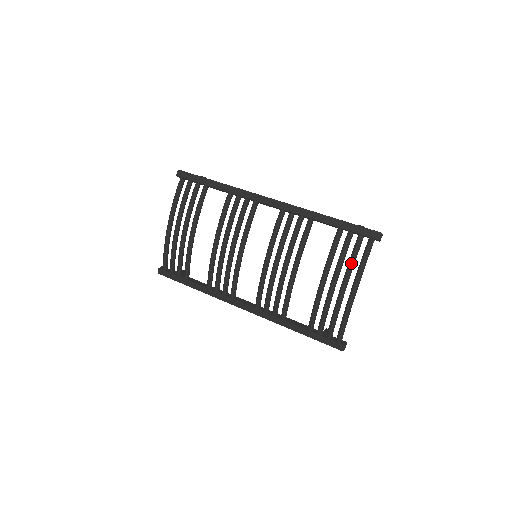
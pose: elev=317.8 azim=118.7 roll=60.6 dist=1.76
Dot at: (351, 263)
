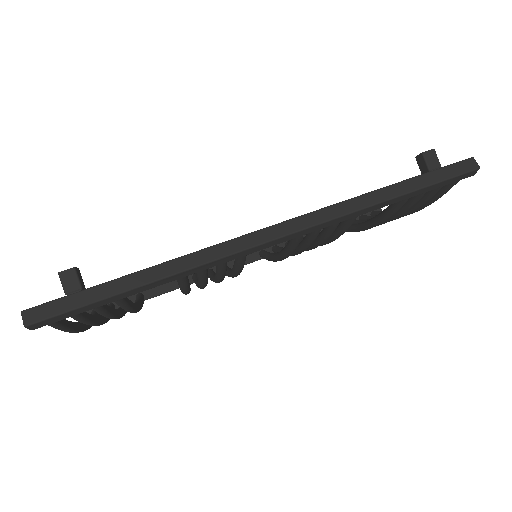
Dot at: occluded
